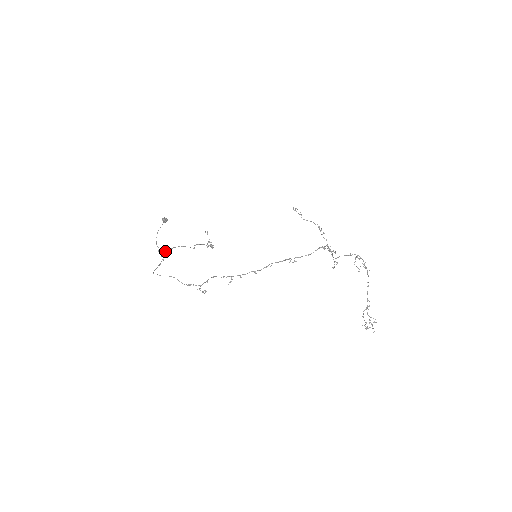
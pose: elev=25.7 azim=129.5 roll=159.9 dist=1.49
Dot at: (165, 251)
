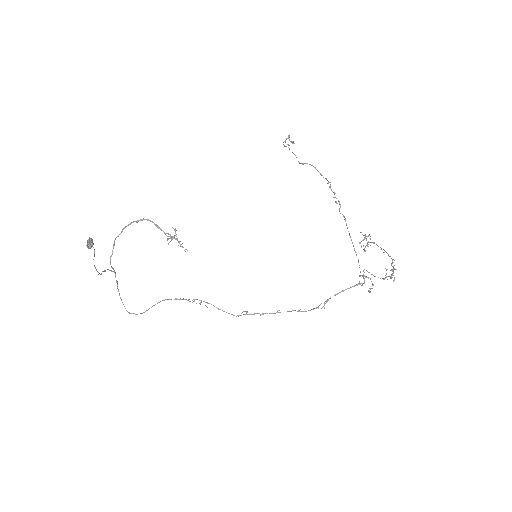
Dot at: (110, 263)
